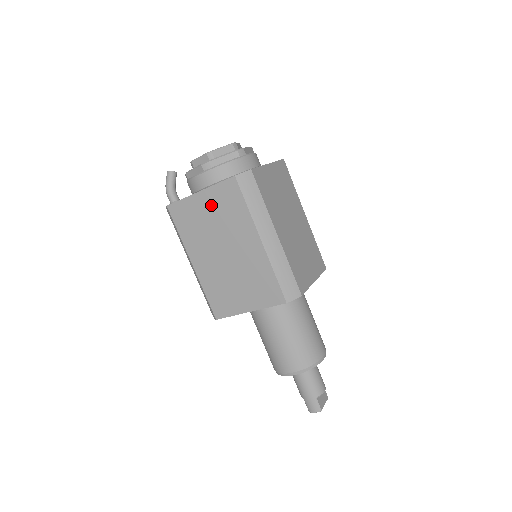
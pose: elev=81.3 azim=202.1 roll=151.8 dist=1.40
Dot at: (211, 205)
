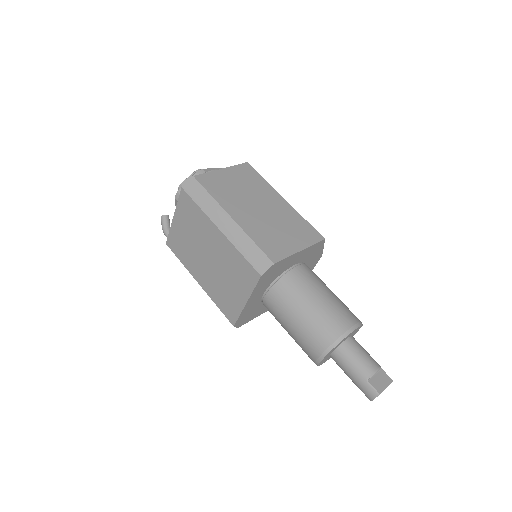
Dot at: (183, 223)
